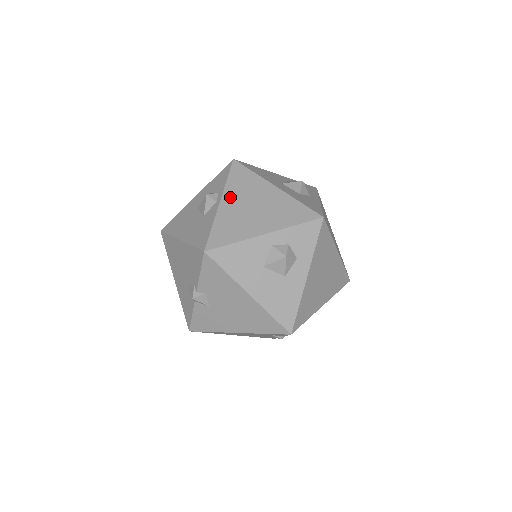
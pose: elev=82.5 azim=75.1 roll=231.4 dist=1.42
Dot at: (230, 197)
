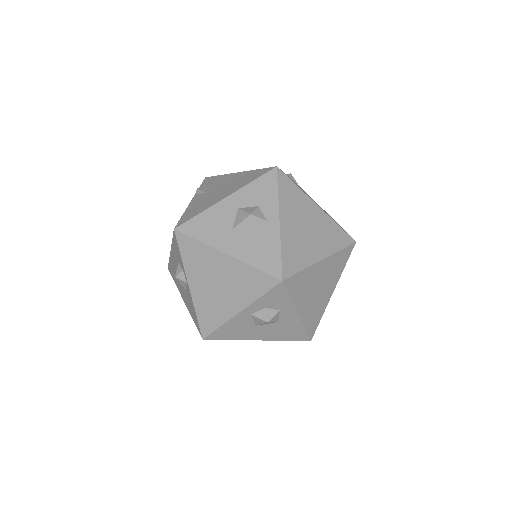
Dot at: (194, 278)
